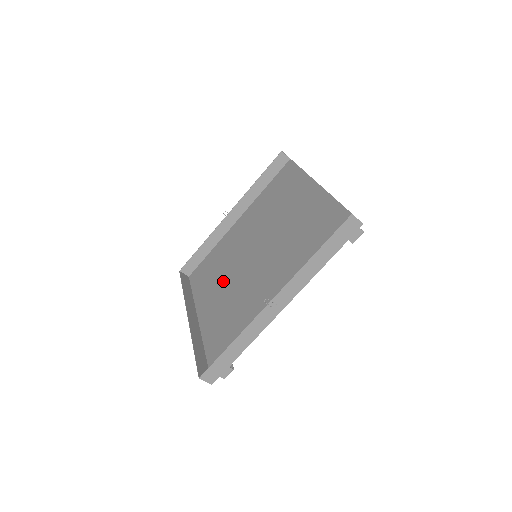
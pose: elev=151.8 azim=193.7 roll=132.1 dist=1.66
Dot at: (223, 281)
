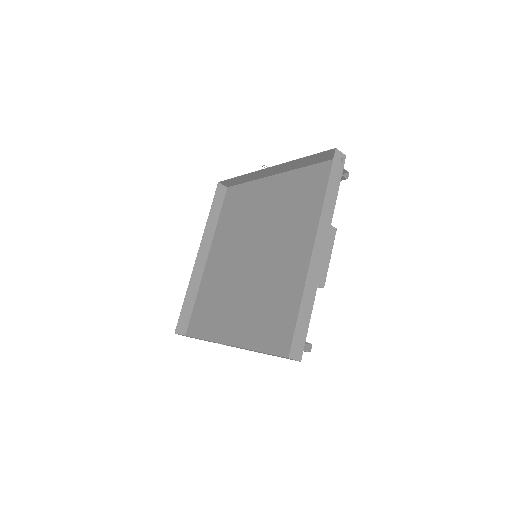
Dot at: (233, 243)
